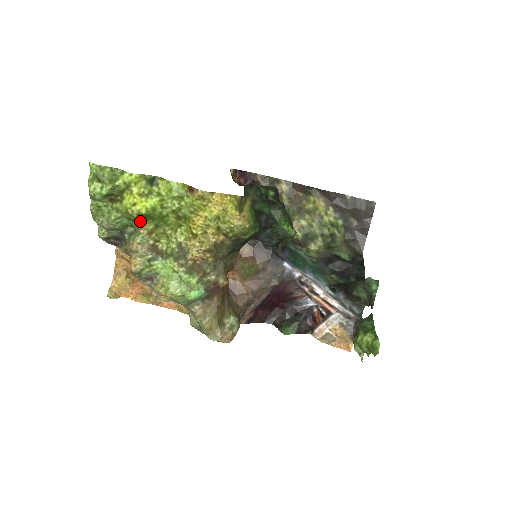
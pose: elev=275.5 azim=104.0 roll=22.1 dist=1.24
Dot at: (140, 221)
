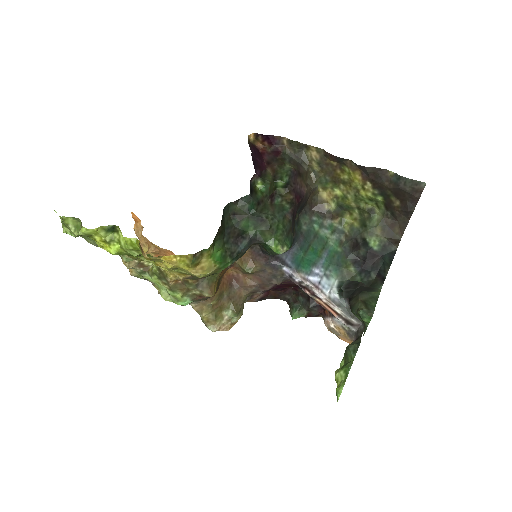
Dot at: occluded
